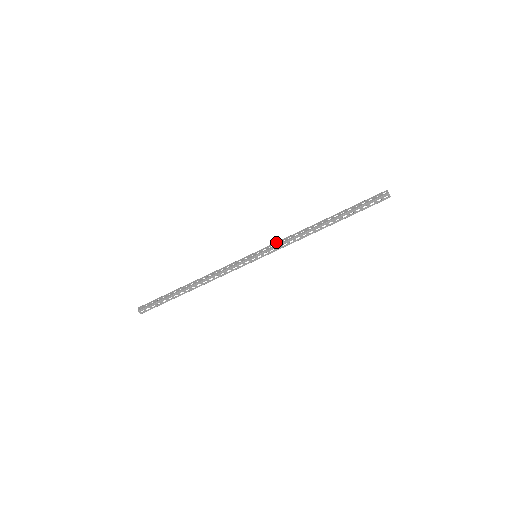
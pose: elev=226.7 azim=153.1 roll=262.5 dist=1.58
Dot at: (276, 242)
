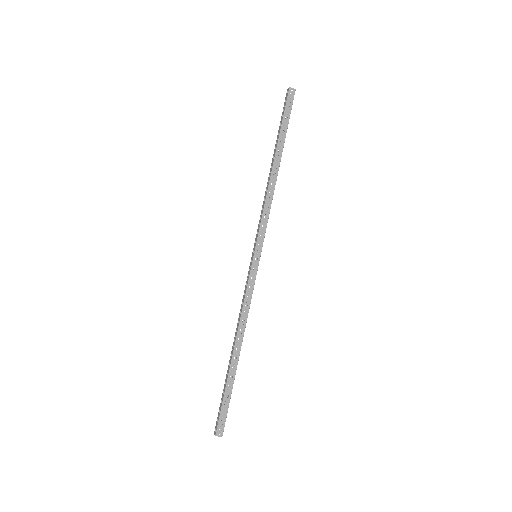
Dot at: (258, 226)
